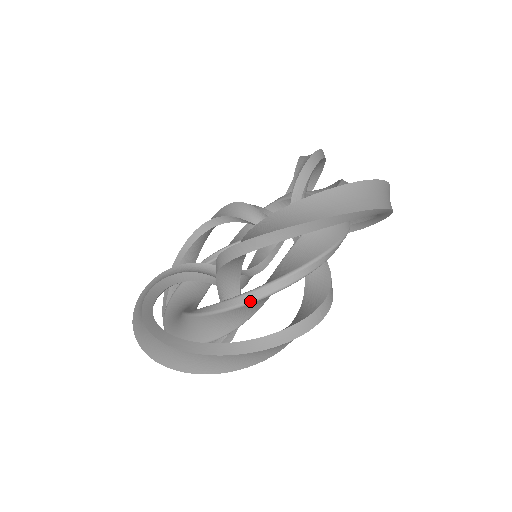
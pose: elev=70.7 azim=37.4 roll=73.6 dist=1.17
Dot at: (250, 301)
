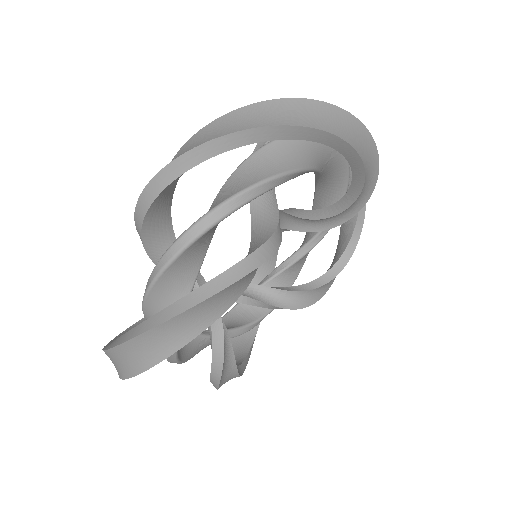
Dot at: occluded
